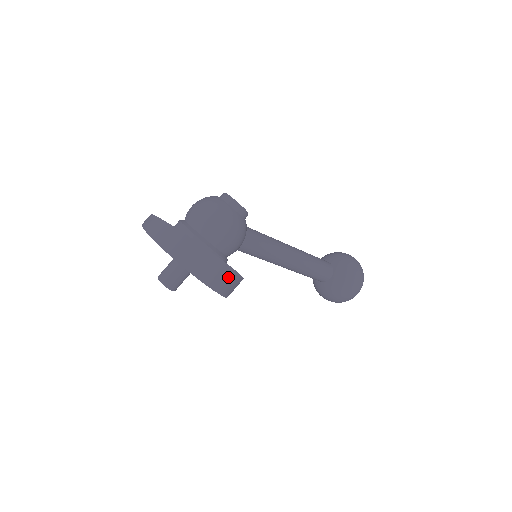
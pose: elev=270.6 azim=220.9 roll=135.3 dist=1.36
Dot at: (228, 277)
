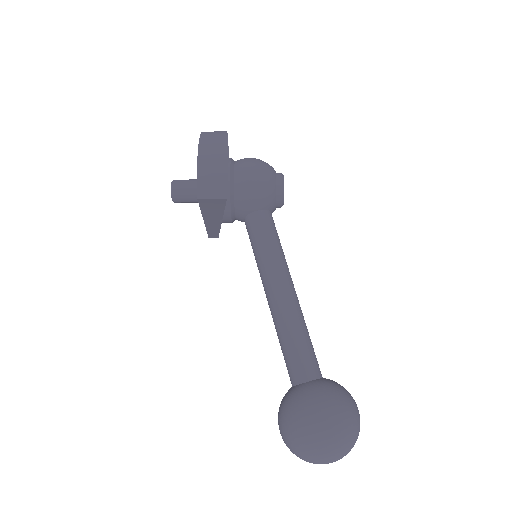
Dot at: (218, 167)
